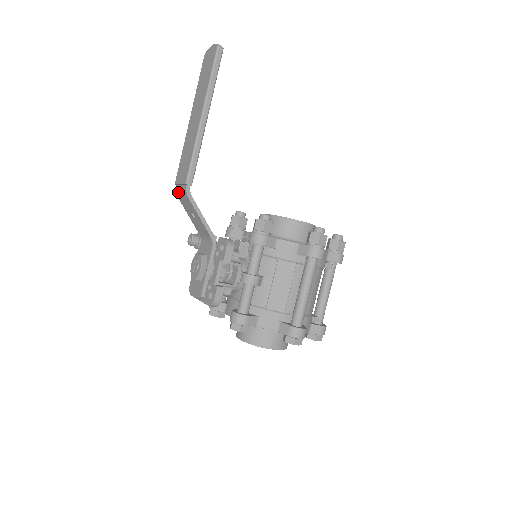
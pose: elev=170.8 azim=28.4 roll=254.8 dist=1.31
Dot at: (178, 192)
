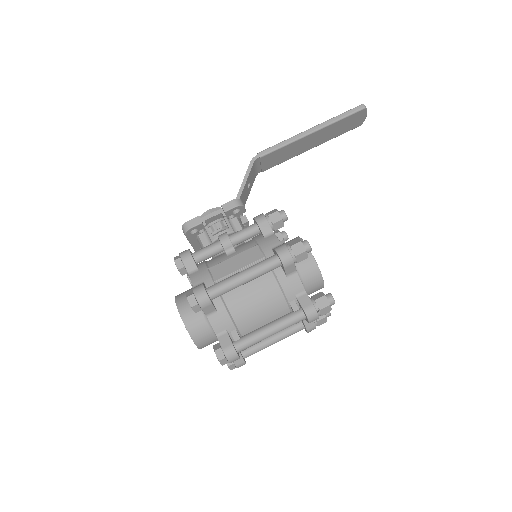
Dot at: occluded
